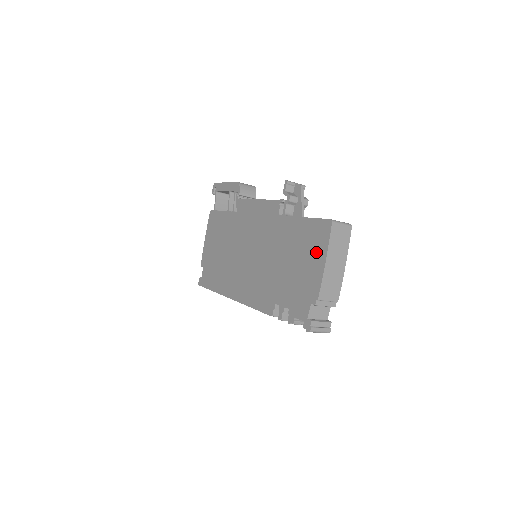
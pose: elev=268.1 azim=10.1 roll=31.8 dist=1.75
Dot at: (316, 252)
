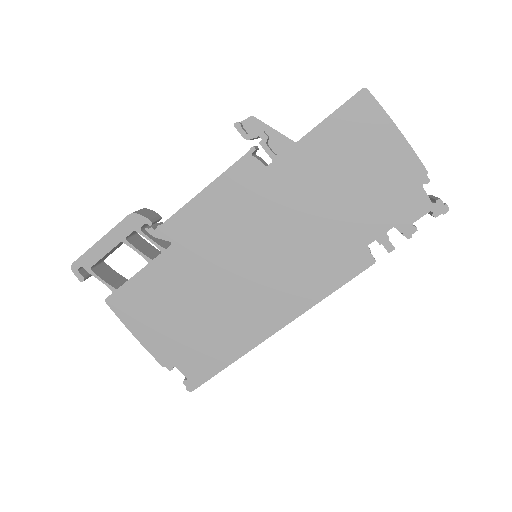
Dot at: (376, 137)
